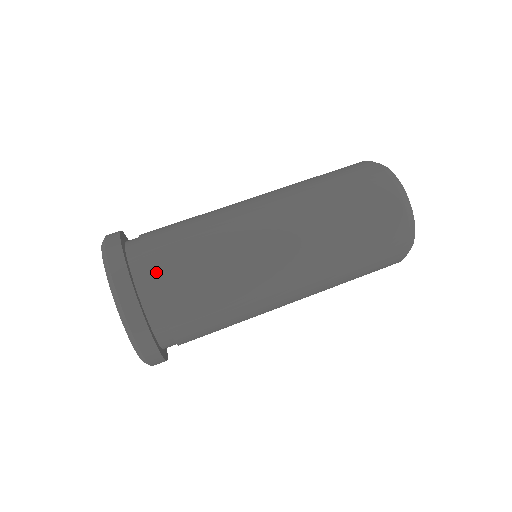
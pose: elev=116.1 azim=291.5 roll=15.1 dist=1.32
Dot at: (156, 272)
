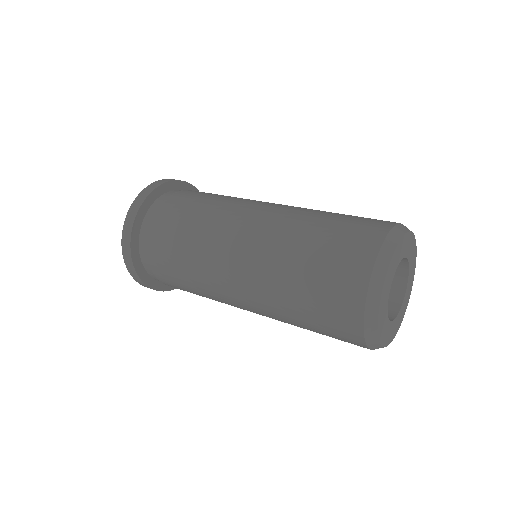
Dot at: (160, 213)
